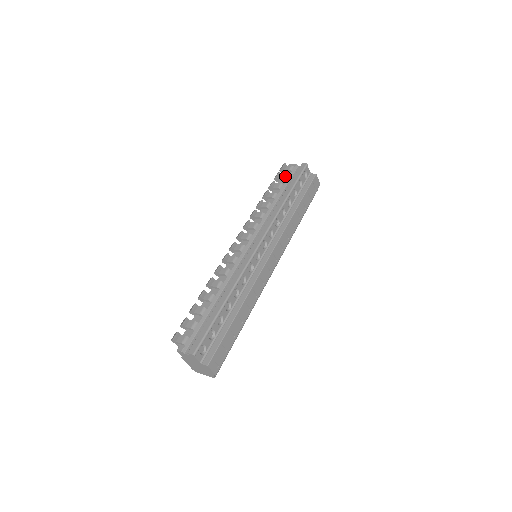
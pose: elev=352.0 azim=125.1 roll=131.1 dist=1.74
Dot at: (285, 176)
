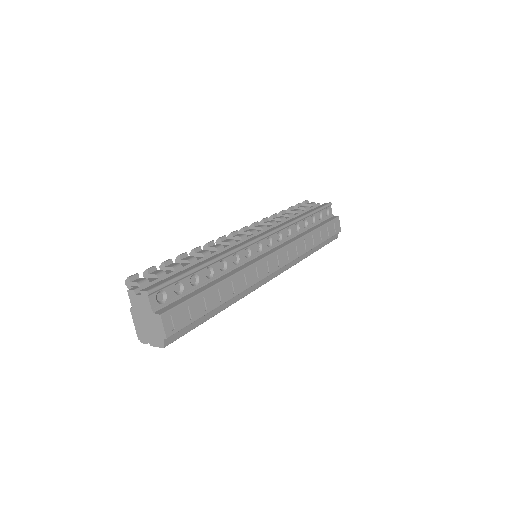
Dot at: (305, 206)
